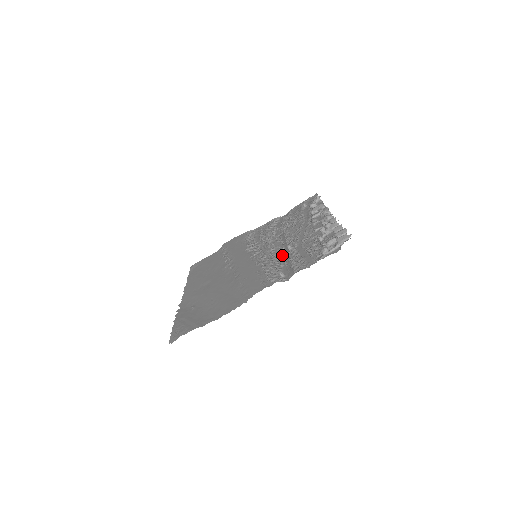
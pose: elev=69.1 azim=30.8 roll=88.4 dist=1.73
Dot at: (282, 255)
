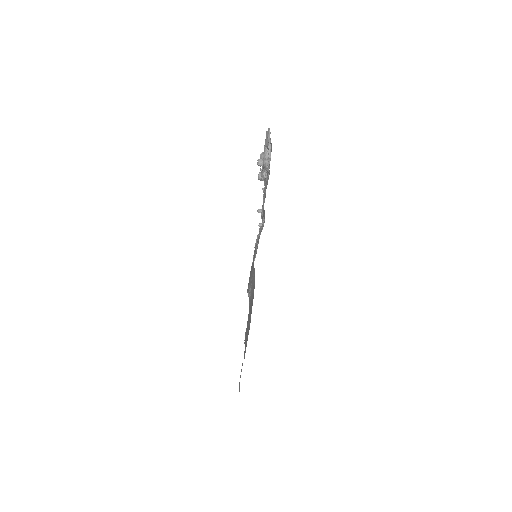
Dot at: occluded
